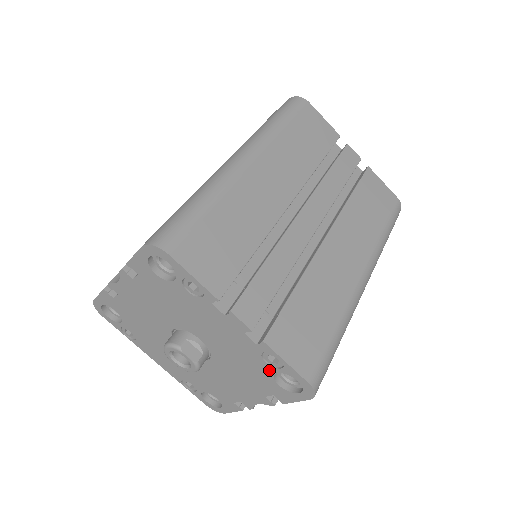
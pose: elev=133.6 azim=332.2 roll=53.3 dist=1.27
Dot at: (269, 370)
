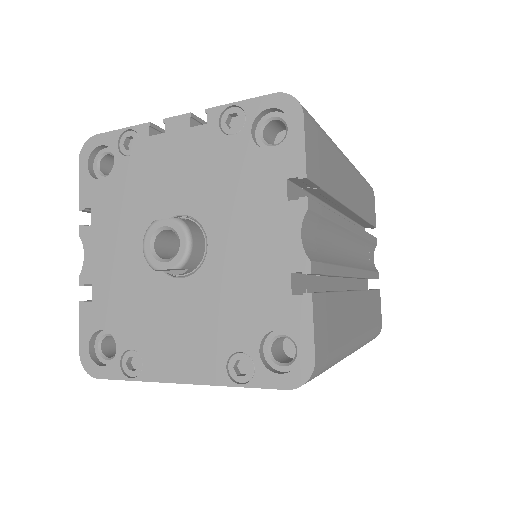
Dot at: (244, 141)
